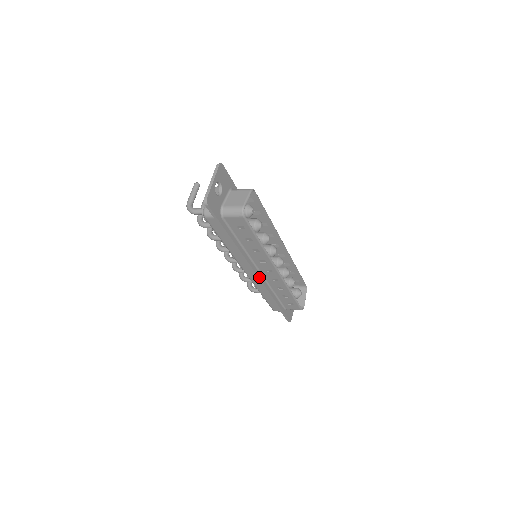
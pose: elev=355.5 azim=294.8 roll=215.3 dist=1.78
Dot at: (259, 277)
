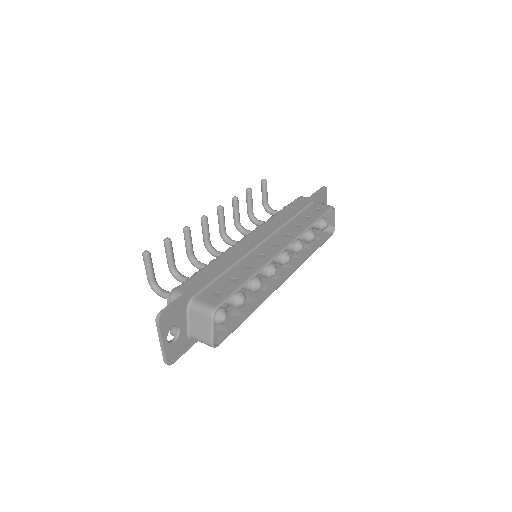
Dot at: occluded
